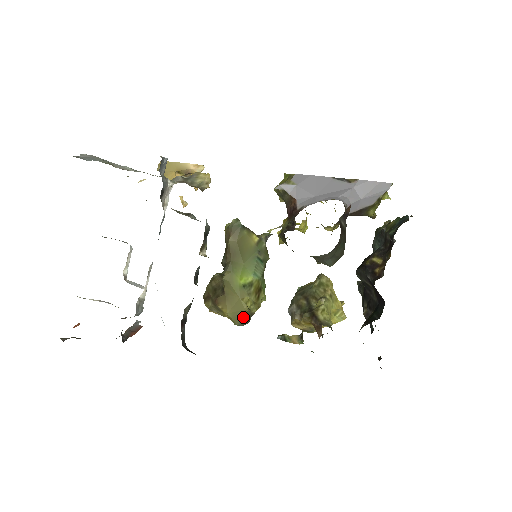
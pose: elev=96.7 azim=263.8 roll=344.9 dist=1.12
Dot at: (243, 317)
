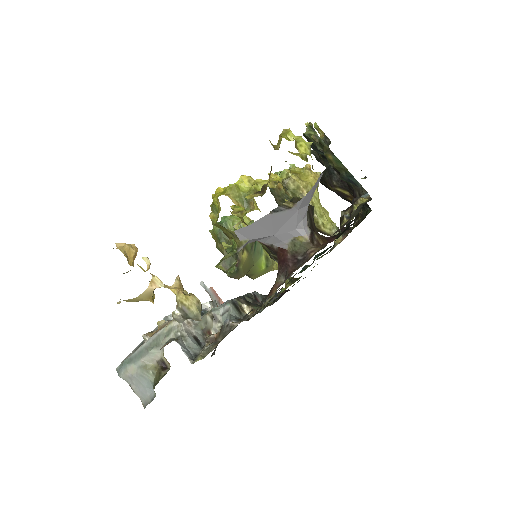
Dot at: occluded
